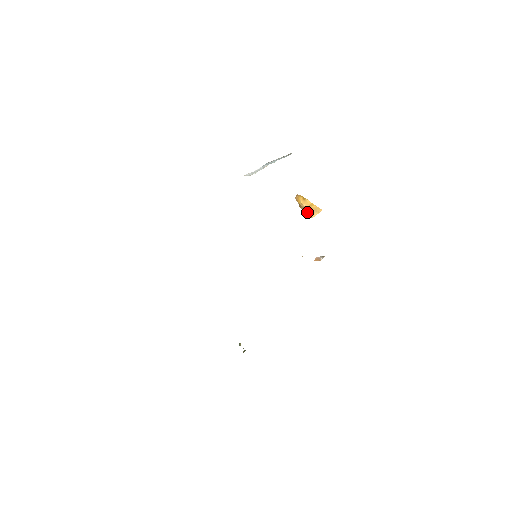
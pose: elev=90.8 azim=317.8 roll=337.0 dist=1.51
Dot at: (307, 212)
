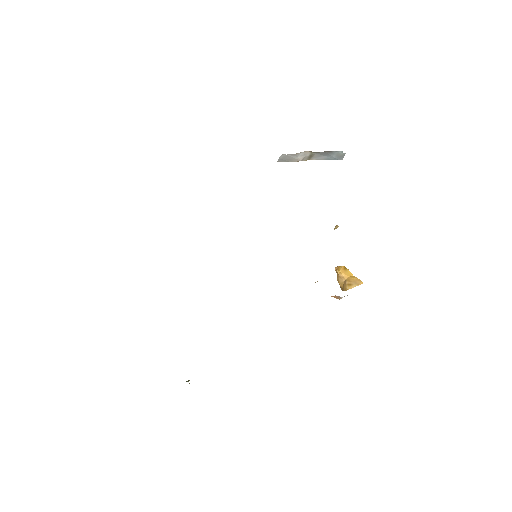
Dot at: (344, 284)
